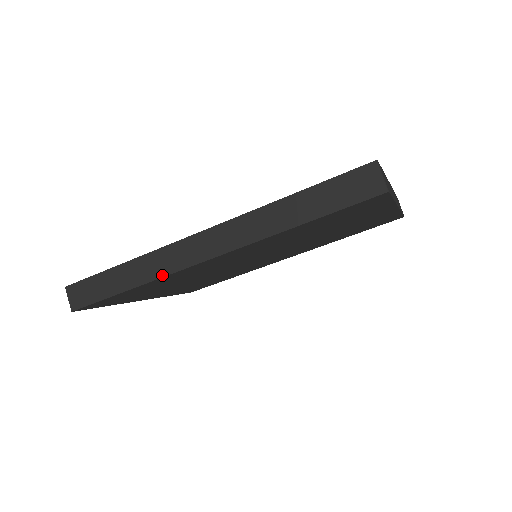
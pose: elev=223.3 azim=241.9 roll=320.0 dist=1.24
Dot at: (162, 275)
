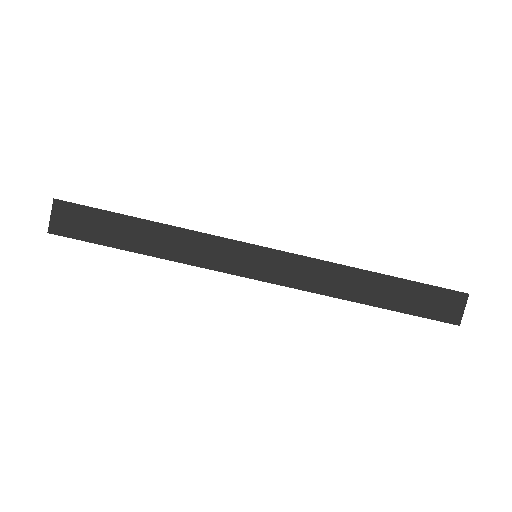
Dot at: (197, 264)
